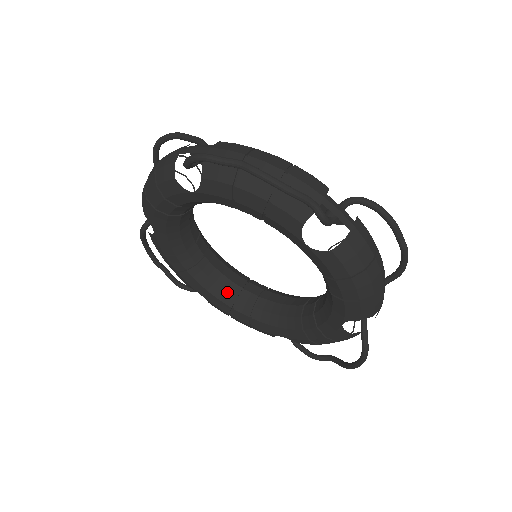
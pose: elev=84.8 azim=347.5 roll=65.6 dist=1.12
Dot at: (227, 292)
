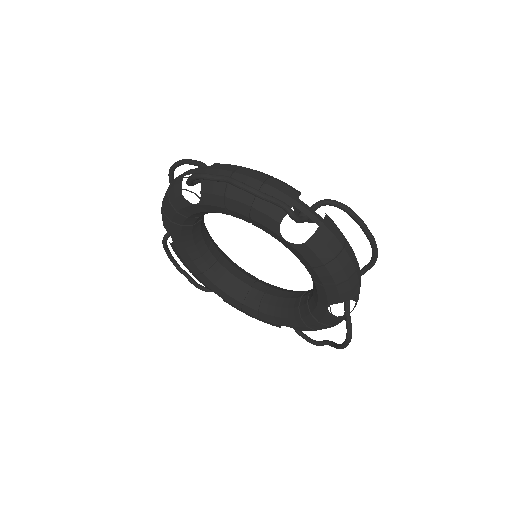
Dot at: (238, 290)
